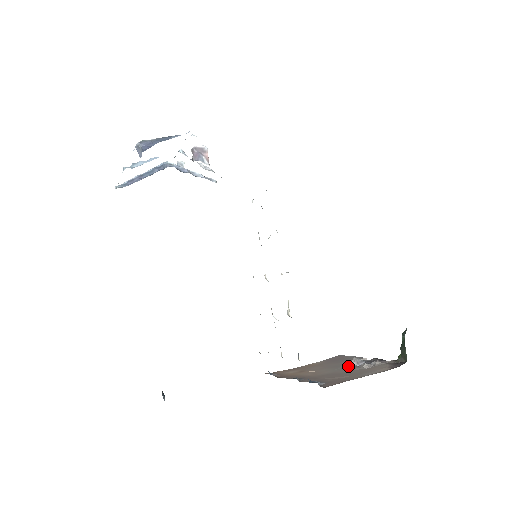
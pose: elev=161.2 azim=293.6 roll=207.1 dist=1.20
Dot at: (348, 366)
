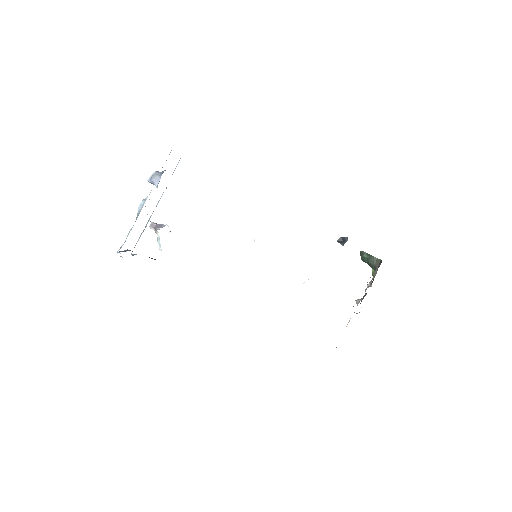
Dot at: occluded
